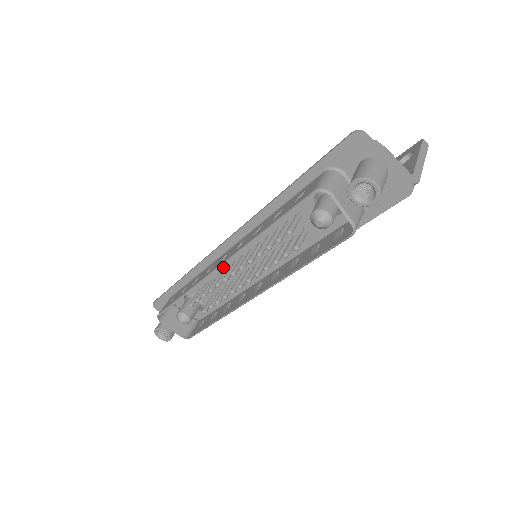
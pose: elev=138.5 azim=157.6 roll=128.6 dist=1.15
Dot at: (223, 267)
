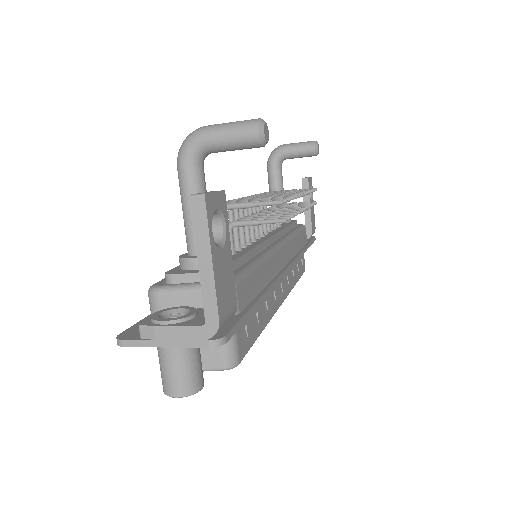
Dot at: occluded
